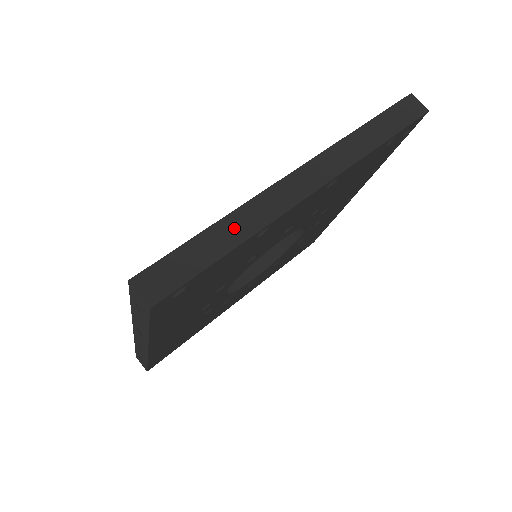
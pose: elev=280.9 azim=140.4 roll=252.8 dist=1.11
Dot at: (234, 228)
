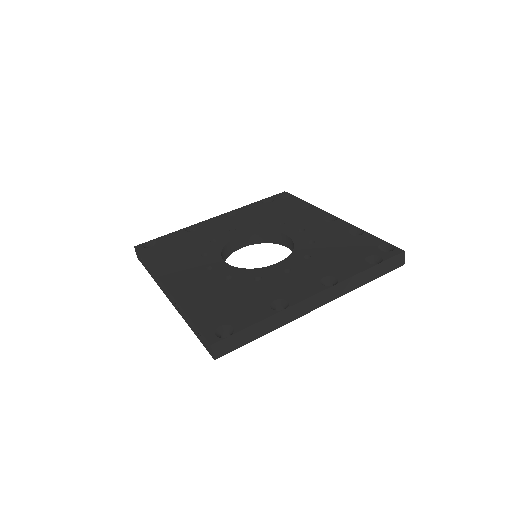
Dot at: (271, 323)
